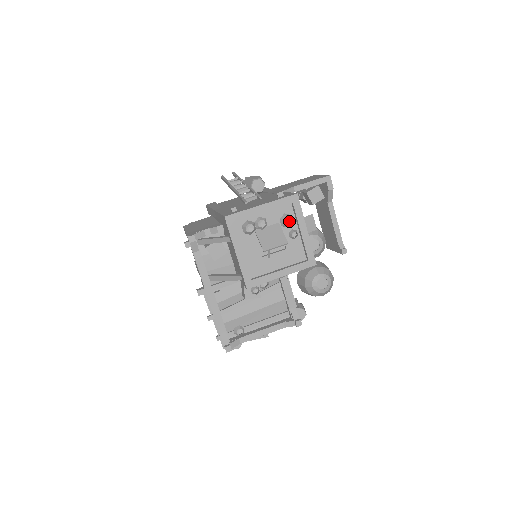
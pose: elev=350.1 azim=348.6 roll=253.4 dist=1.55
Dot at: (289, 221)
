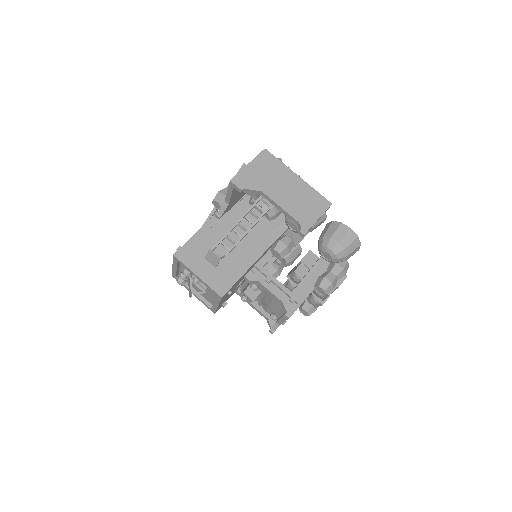
Dot at: occluded
